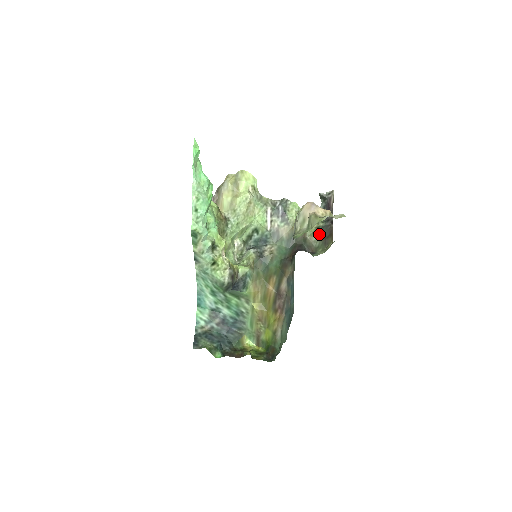
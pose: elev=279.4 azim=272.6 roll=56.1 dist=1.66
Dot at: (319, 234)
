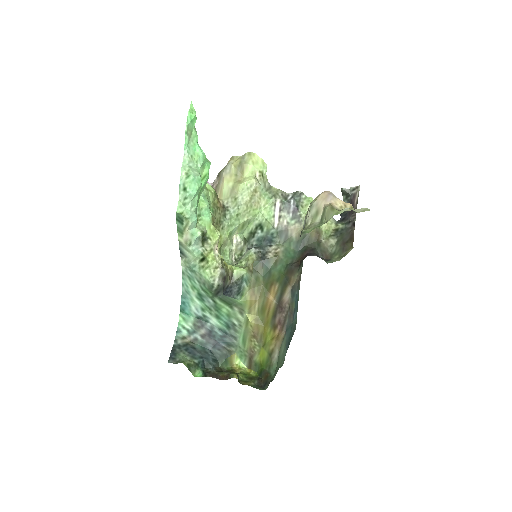
Dot at: (337, 238)
